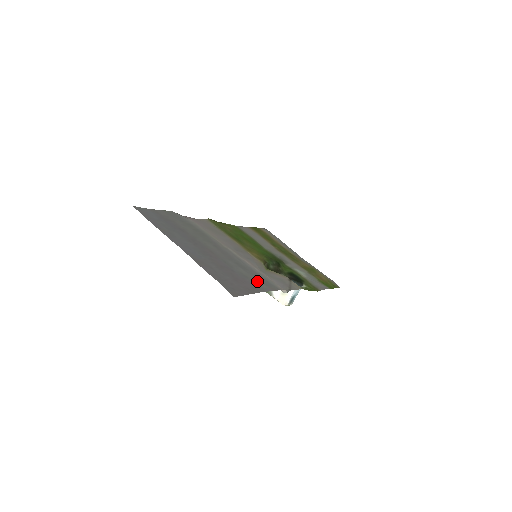
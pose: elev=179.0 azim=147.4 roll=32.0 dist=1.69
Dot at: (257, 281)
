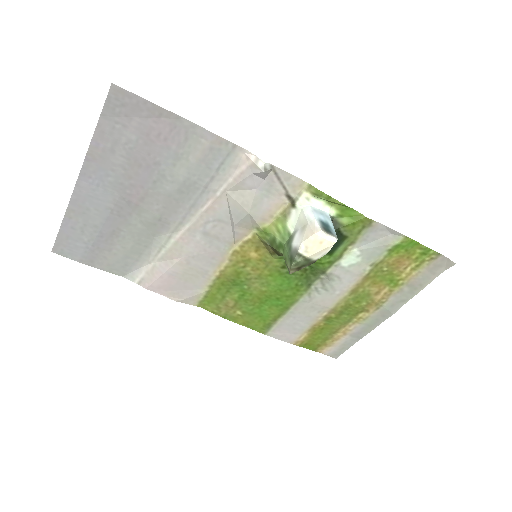
Dot at: (196, 153)
